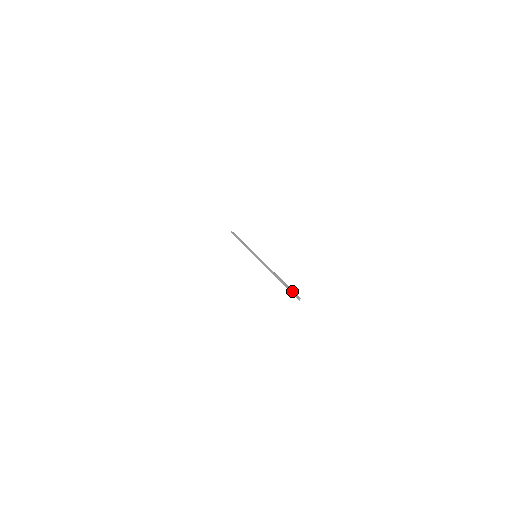
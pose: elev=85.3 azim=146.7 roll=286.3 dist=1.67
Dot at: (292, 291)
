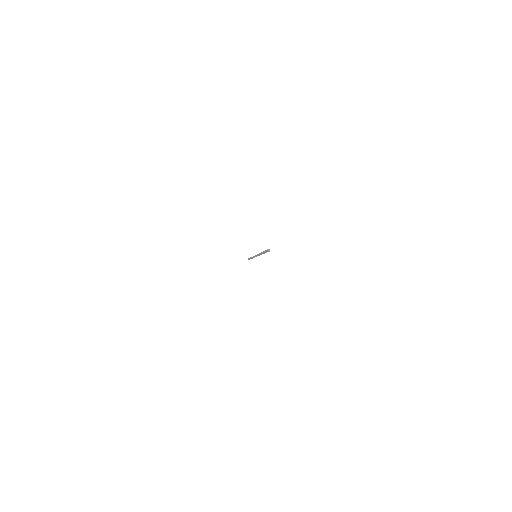
Dot at: occluded
